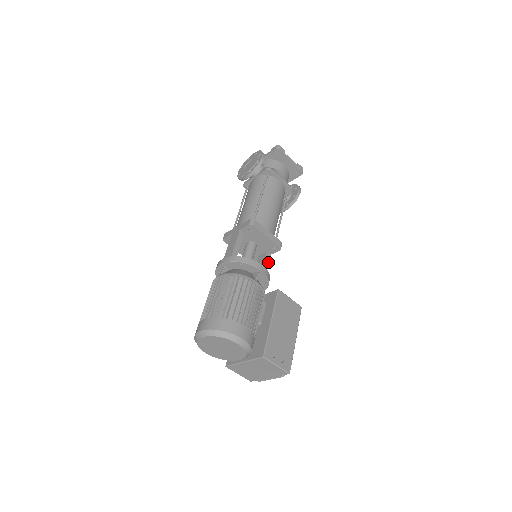
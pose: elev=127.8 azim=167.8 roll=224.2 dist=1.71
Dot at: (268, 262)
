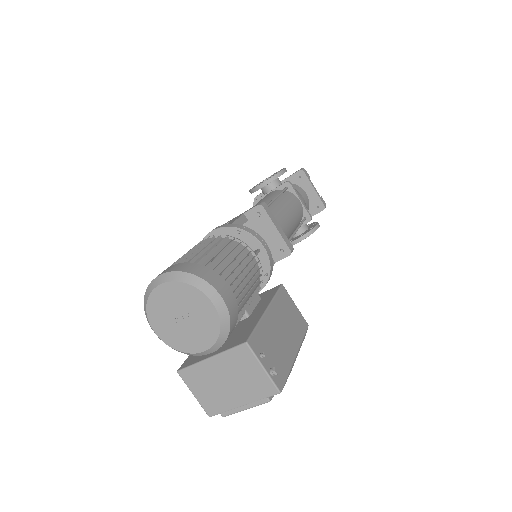
Dot at: occluded
